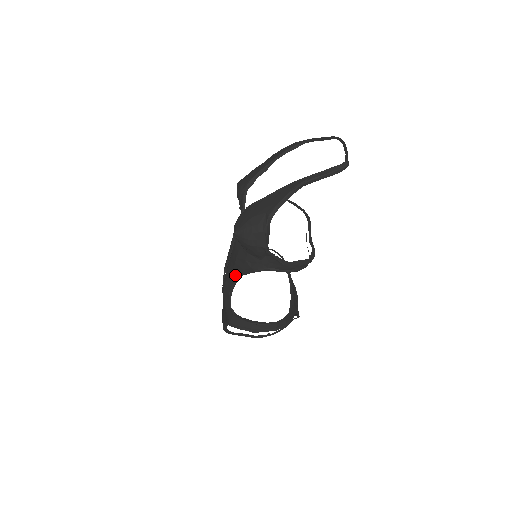
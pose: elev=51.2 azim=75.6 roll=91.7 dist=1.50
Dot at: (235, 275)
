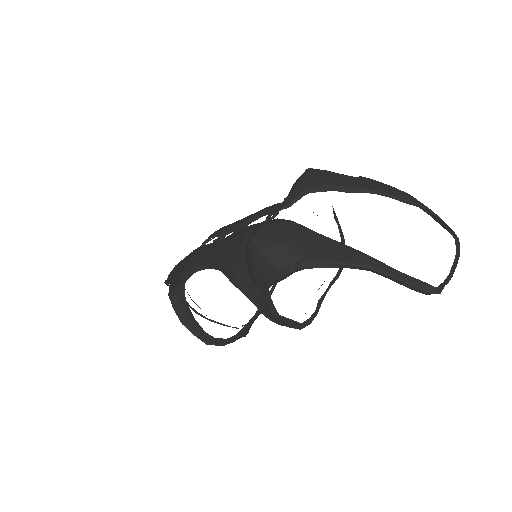
Dot at: (216, 262)
